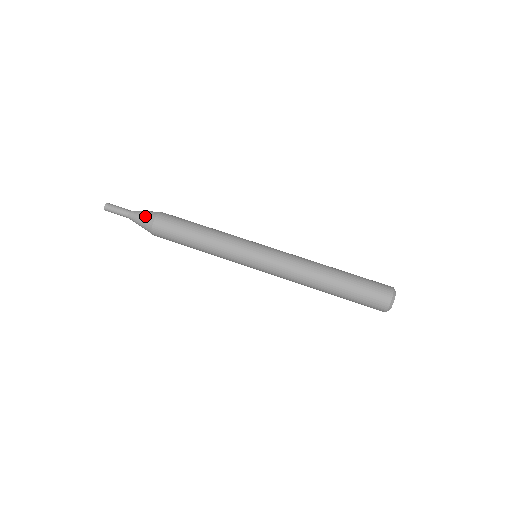
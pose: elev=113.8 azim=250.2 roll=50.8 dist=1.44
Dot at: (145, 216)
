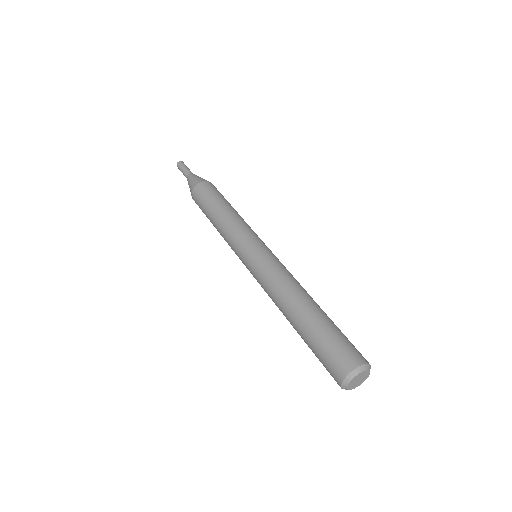
Dot at: (197, 178)
